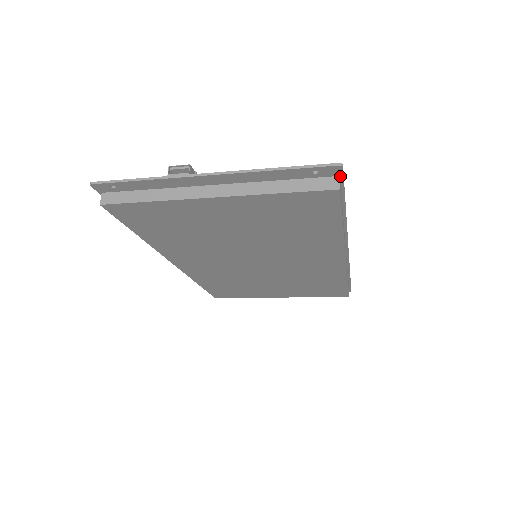
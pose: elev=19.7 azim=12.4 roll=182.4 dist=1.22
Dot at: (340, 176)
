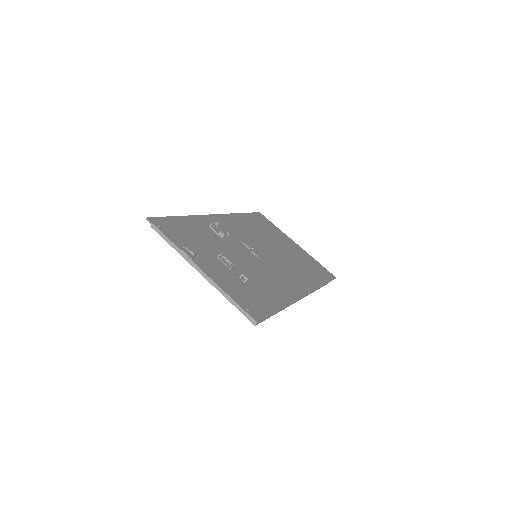
Dot at: (261, 319)
